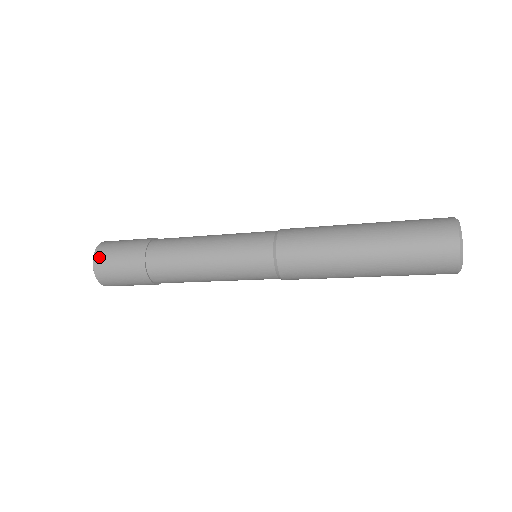
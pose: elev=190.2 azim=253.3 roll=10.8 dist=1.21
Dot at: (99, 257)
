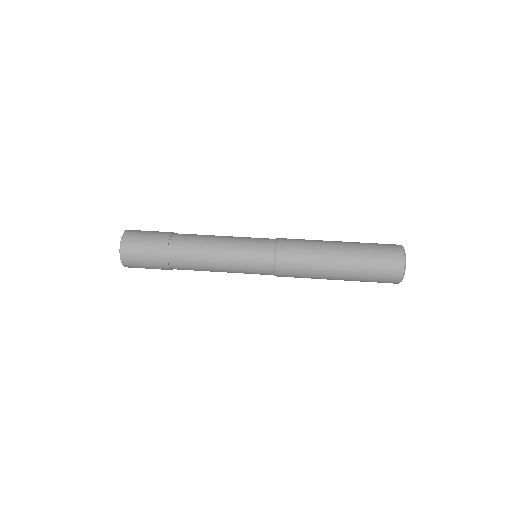
Dot at: (126, 246)
